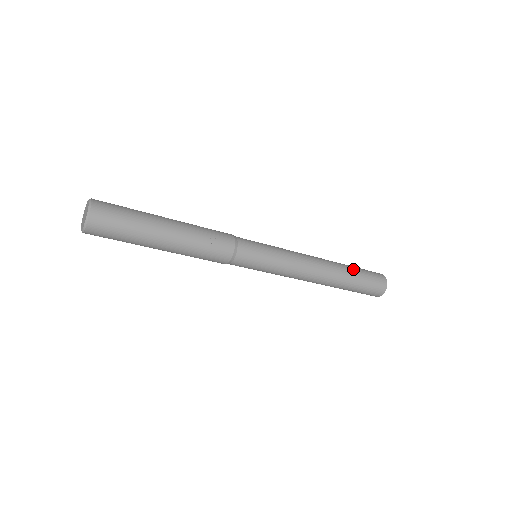
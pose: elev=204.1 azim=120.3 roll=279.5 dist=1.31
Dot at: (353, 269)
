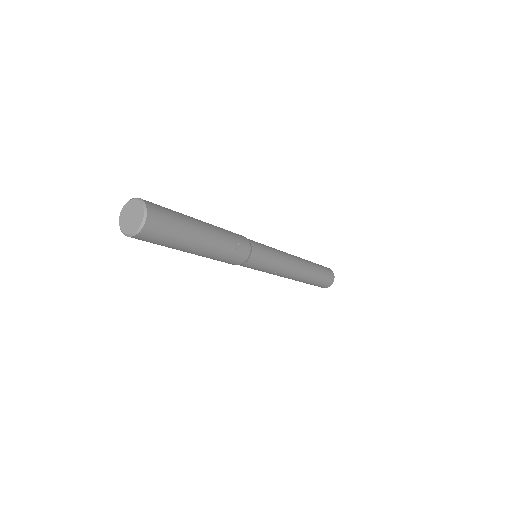
Dot at: (316, 265)
